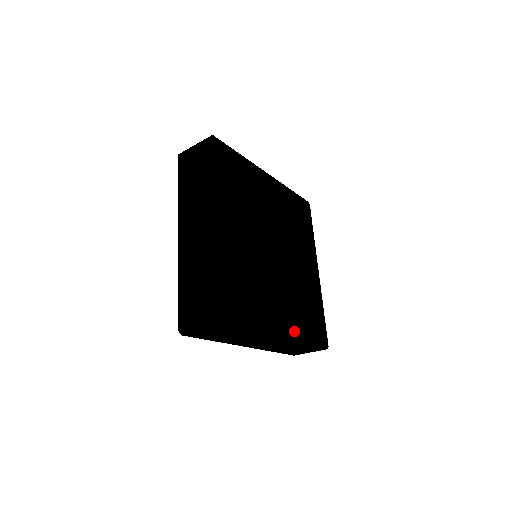
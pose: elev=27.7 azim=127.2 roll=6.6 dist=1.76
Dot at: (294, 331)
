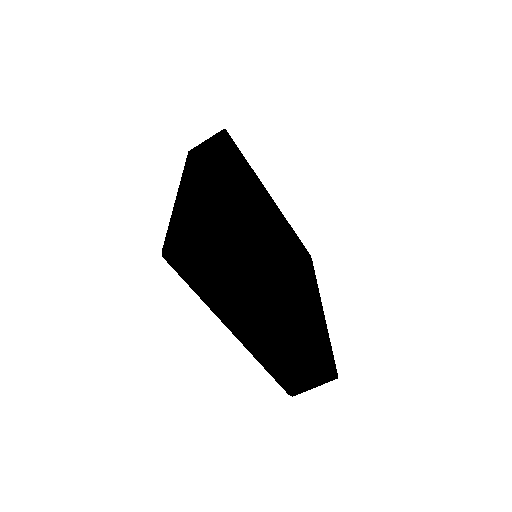
Dot at: (298, 321)
